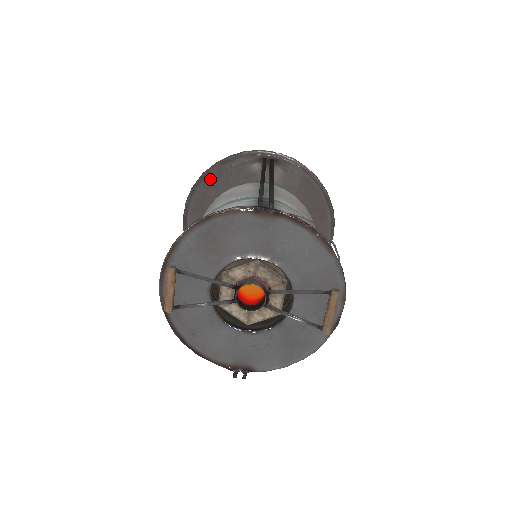
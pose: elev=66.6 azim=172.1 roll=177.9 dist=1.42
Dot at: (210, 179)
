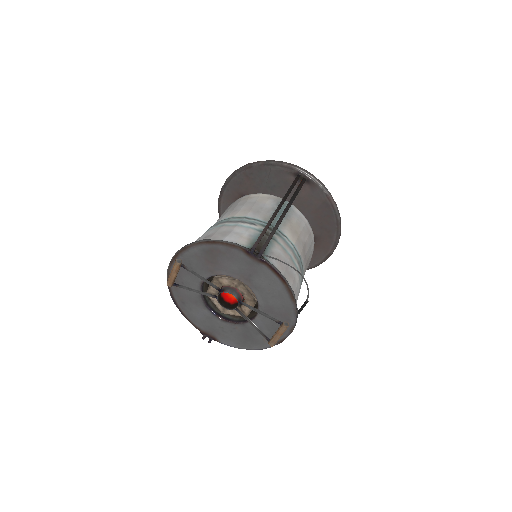
Dot at: (251, 171)
